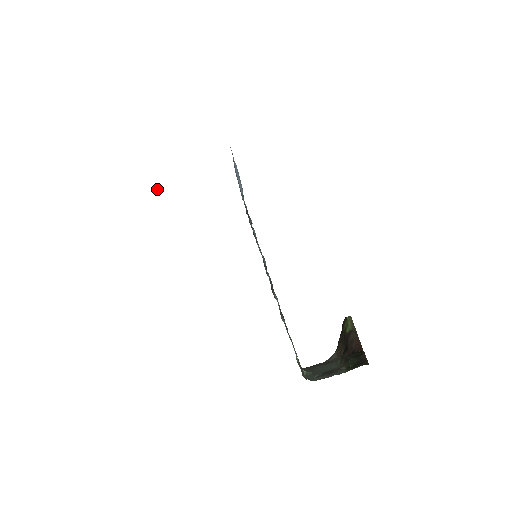
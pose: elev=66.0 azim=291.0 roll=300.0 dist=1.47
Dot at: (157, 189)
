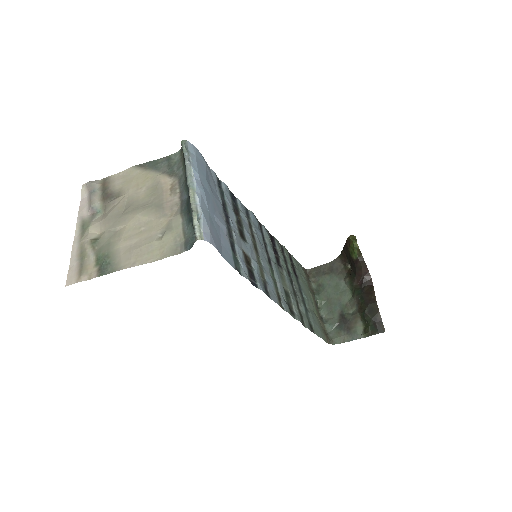
Dot at: (89, 211)
